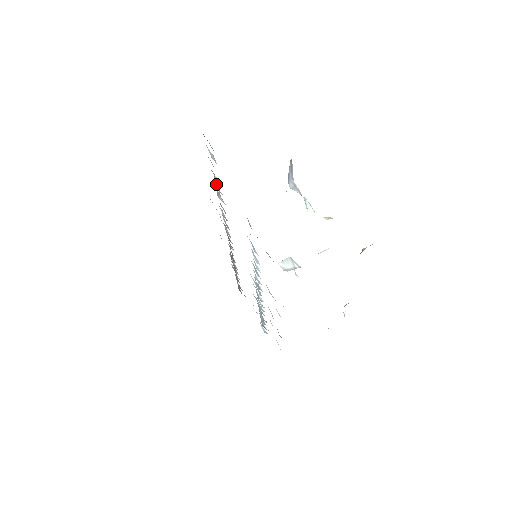
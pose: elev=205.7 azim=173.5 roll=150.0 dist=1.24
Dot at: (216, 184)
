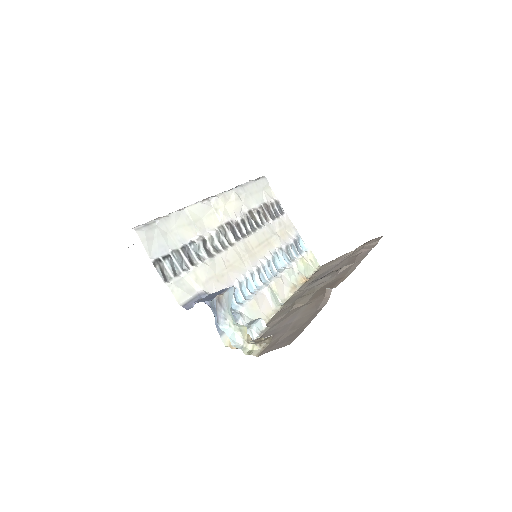
Dot at: (192, 251)
